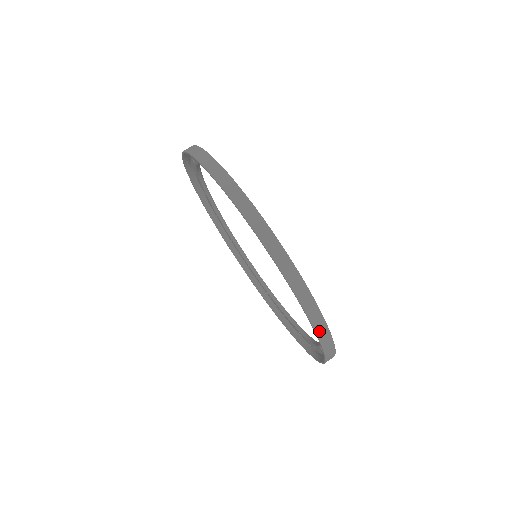
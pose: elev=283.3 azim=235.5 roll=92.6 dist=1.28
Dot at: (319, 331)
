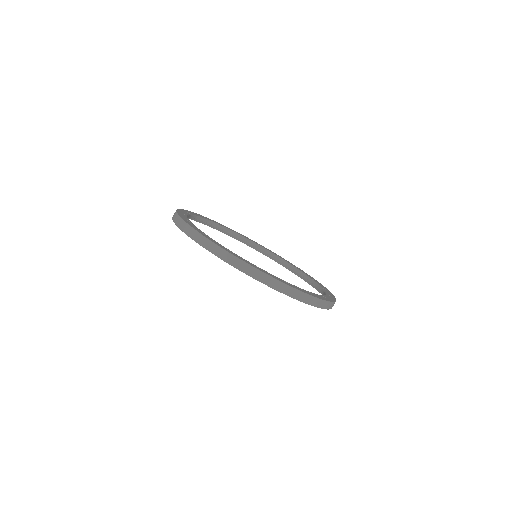
Dot at: (290, 294)
